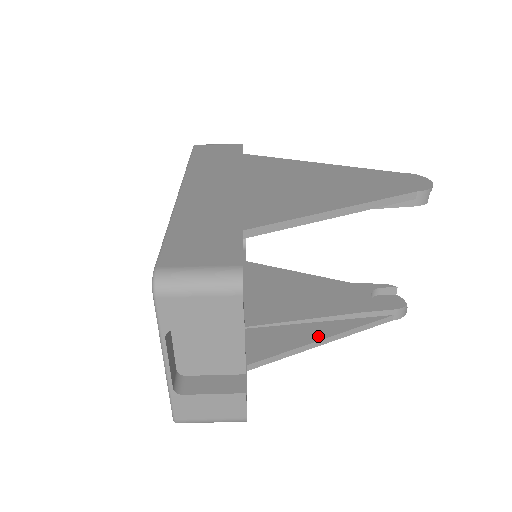
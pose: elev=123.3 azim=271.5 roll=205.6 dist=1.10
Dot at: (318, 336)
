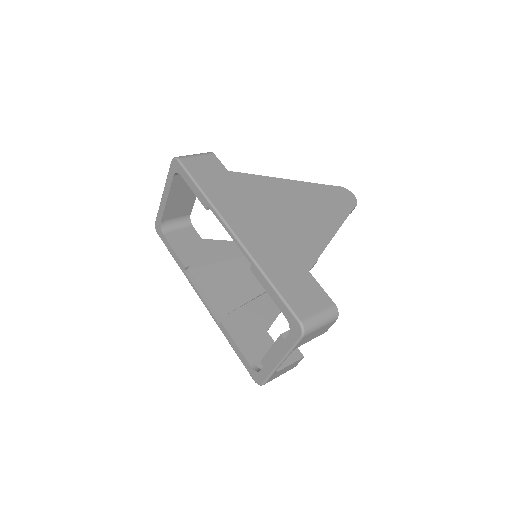
Dot at: occluded
